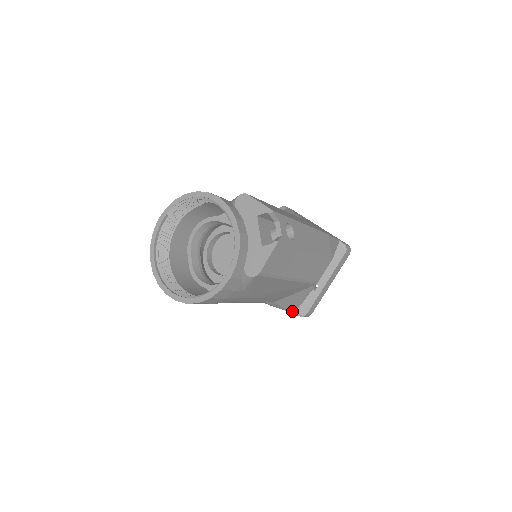
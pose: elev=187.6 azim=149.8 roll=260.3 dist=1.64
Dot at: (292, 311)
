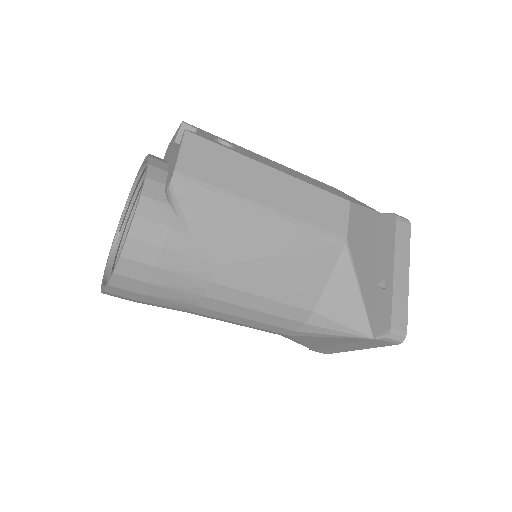
Dot at: (365, 332)
